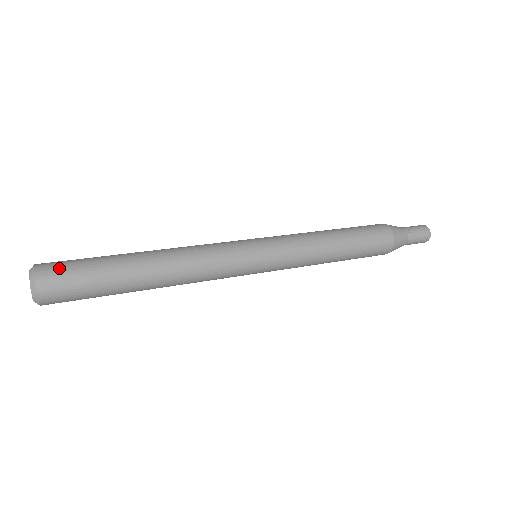
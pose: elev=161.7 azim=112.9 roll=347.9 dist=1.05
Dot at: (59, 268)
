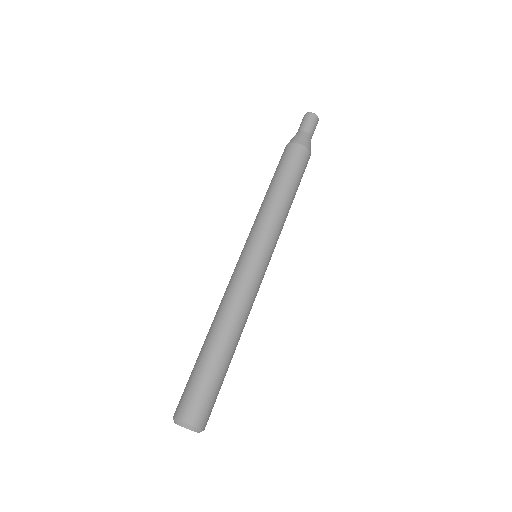
Dot at: (209, 411)
